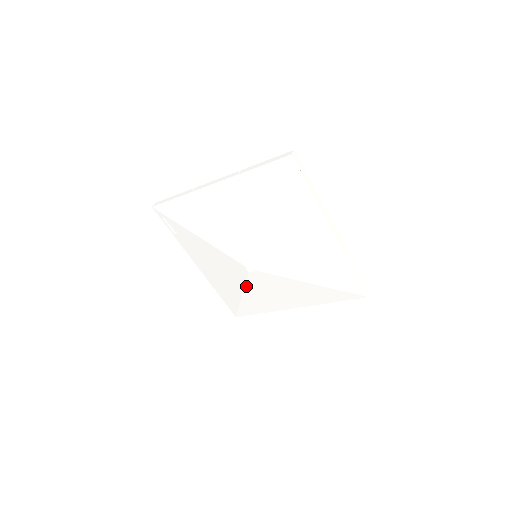
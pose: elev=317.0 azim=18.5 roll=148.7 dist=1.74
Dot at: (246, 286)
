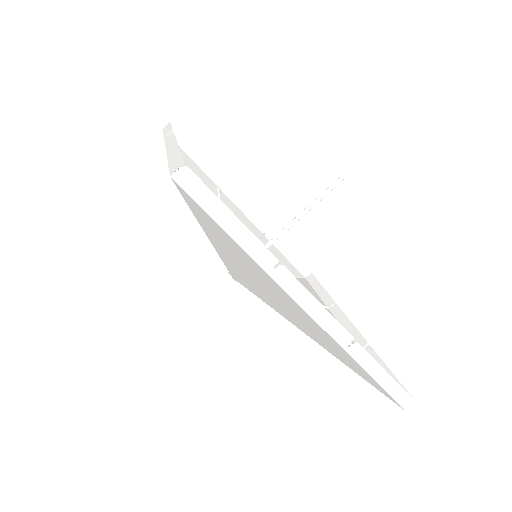
Dot at: occluded
